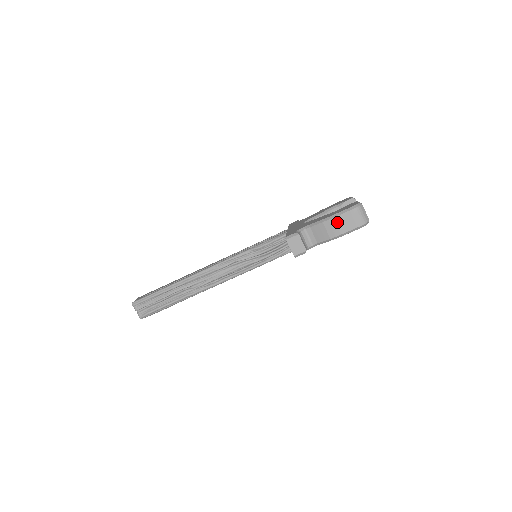
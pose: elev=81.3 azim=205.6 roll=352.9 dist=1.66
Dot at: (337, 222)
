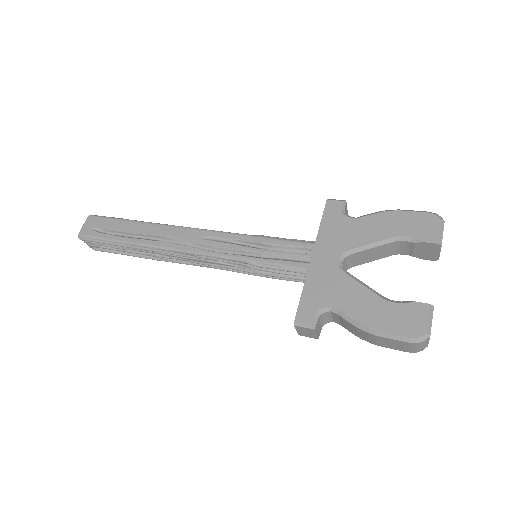
Dot at: (378, 339)
